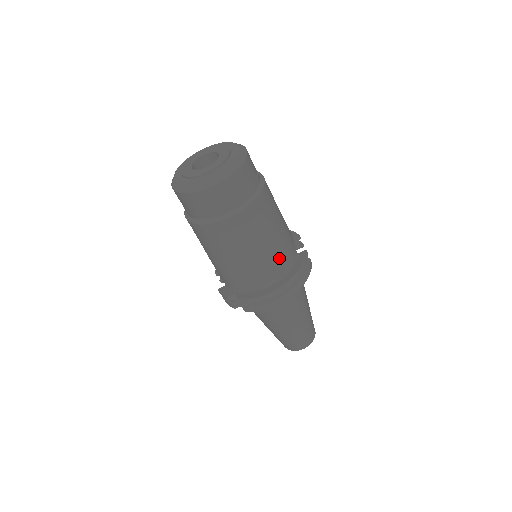
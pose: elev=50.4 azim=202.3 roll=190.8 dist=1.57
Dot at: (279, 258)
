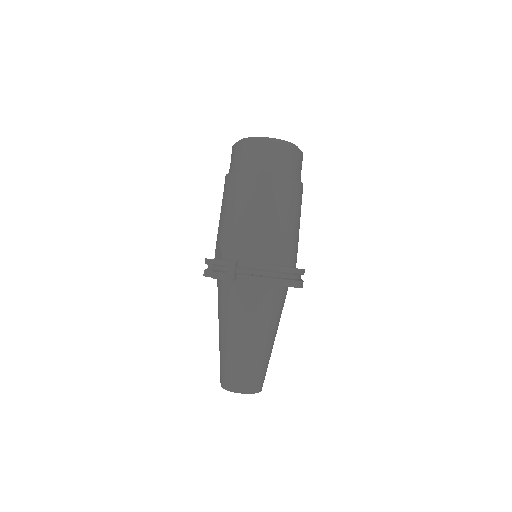
Dot at: (291, 246)
